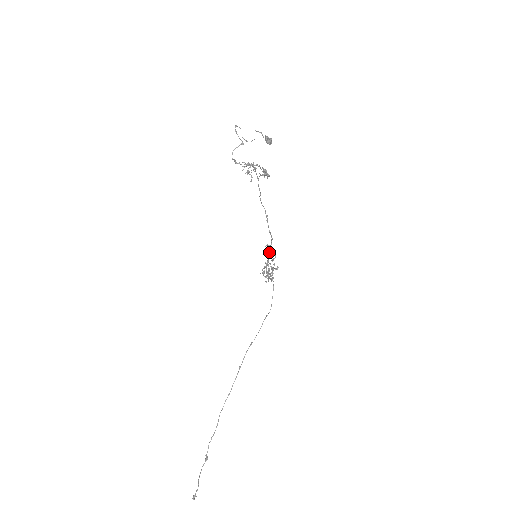
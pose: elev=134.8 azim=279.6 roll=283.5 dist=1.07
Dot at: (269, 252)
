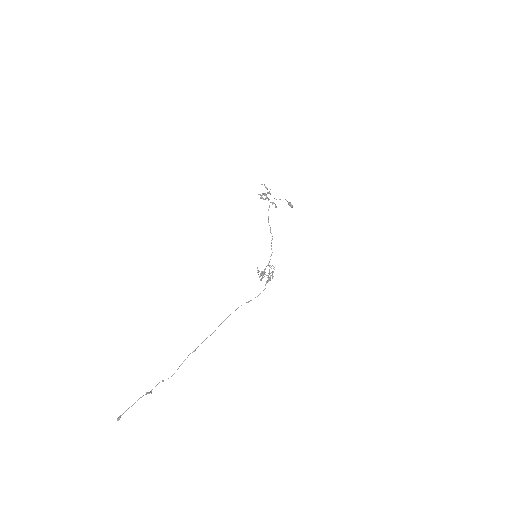
Dot at: (270, 265)
